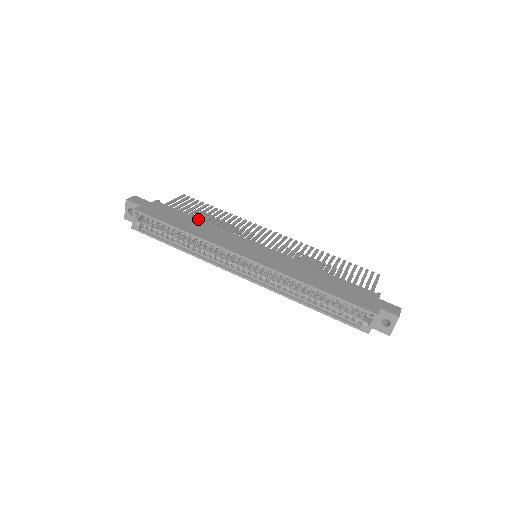
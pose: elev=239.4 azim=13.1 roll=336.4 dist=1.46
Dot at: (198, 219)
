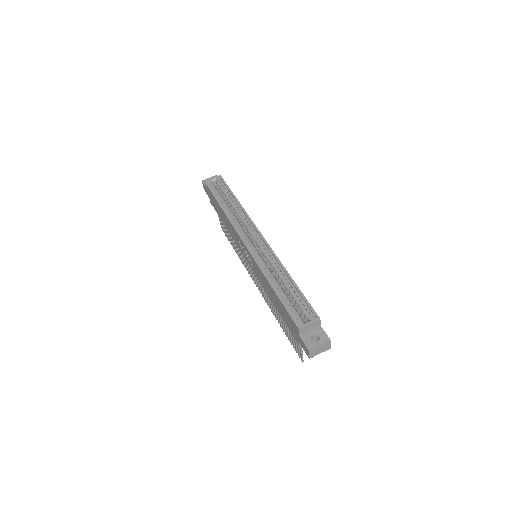
Dot at: occluded
